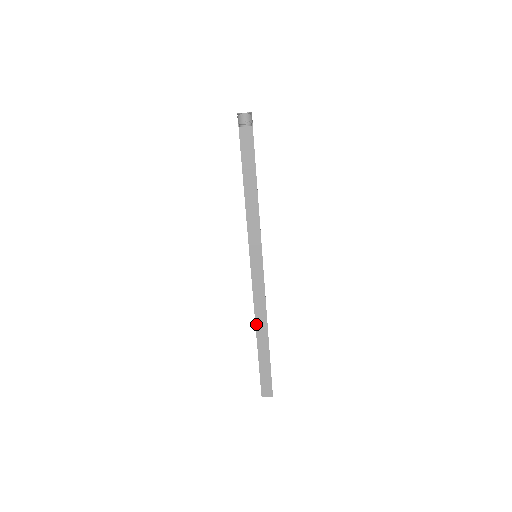
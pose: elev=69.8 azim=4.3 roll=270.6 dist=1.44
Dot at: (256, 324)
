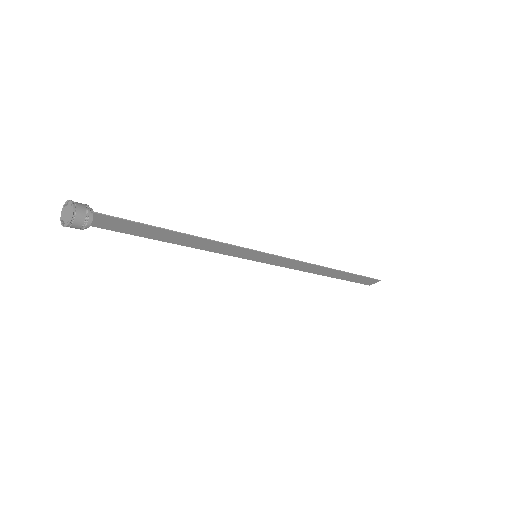
Dot at: (314, 273)
